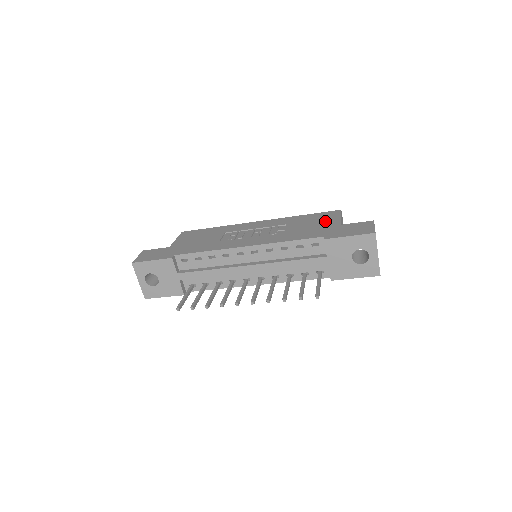
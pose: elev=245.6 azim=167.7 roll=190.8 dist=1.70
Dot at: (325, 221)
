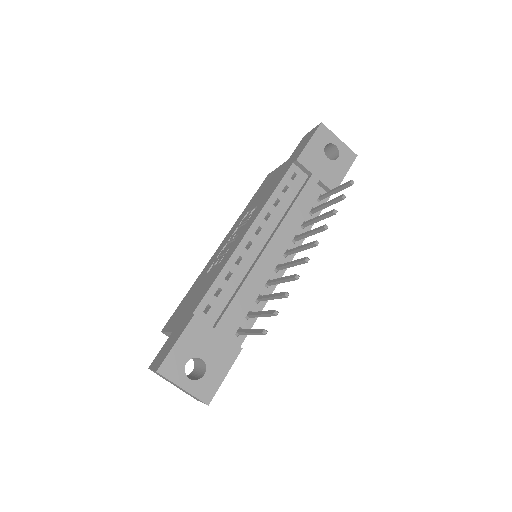
Dot at: (272, 177)
